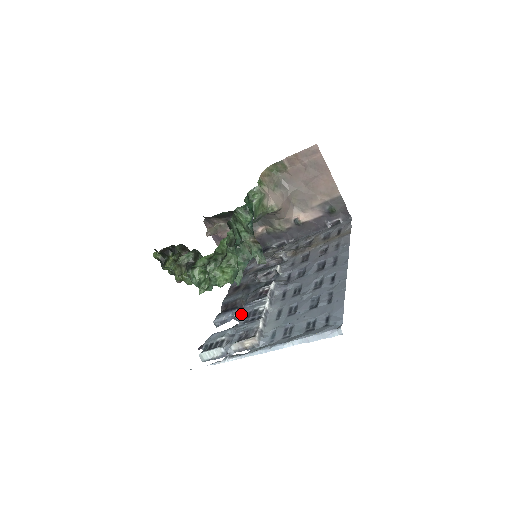
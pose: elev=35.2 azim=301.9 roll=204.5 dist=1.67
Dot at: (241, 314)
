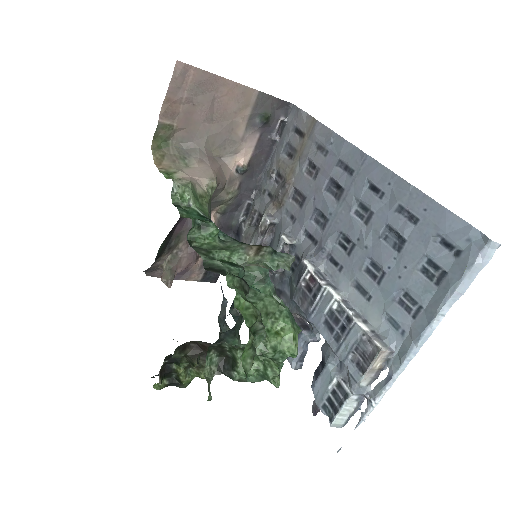
Dot at: (313, 331)
